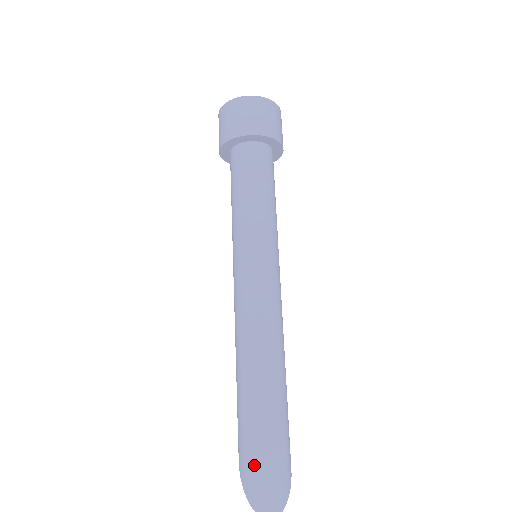
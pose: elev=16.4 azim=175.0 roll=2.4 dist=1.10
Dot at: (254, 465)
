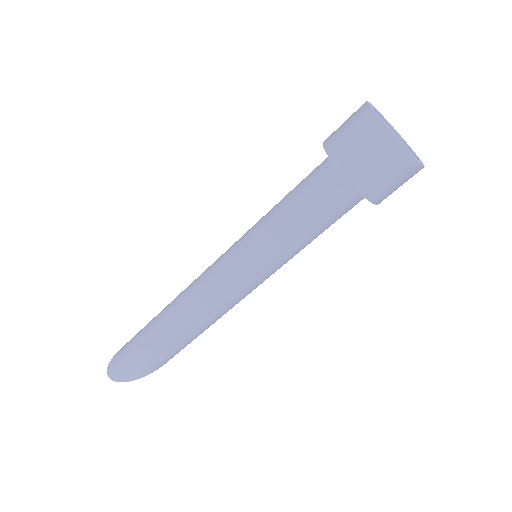
Dot at: (126, 348)
